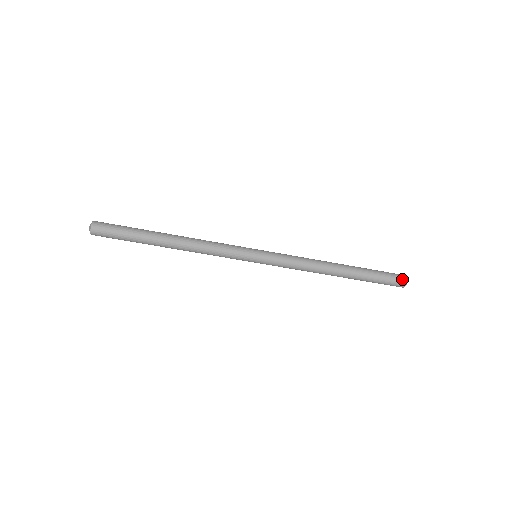
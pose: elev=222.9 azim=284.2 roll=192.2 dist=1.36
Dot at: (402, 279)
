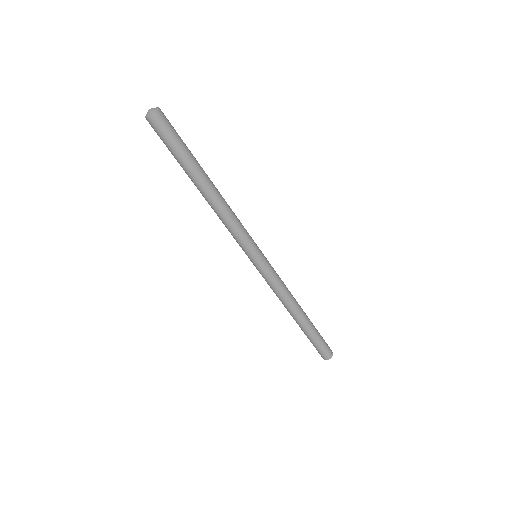
Dot at: (327, 356)
